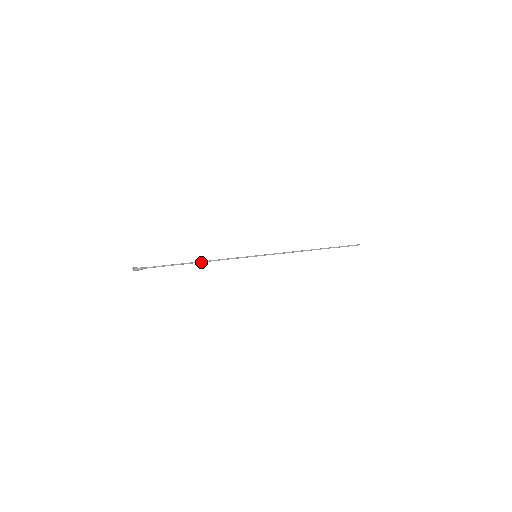
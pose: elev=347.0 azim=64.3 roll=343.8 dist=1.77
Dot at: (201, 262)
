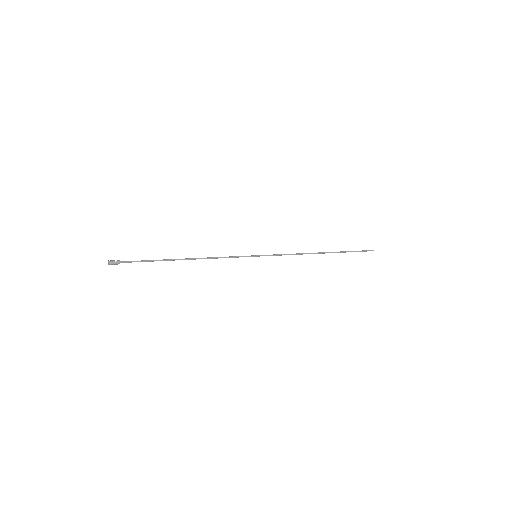
Dot at: (191, 259)
